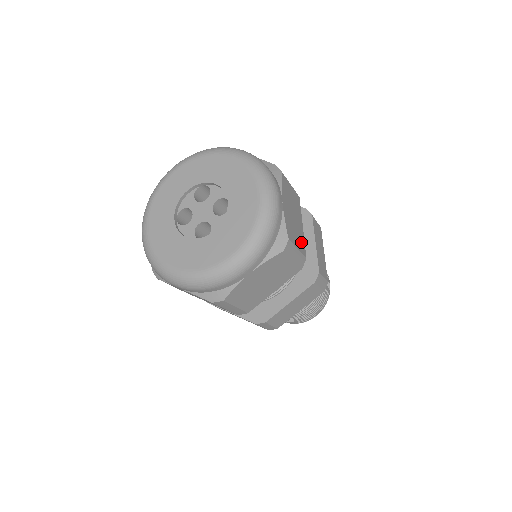
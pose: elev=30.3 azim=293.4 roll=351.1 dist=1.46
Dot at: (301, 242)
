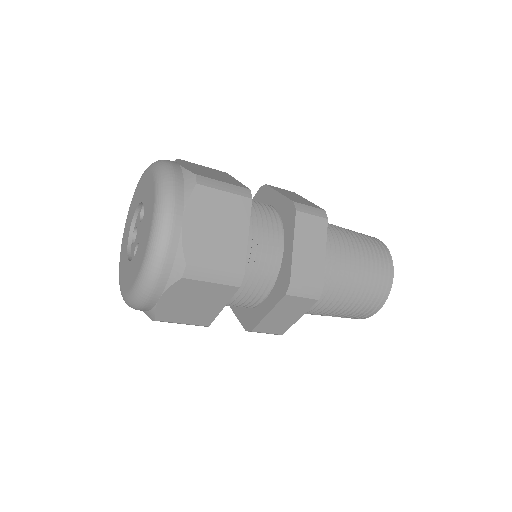
Dot at: (233, 258)
